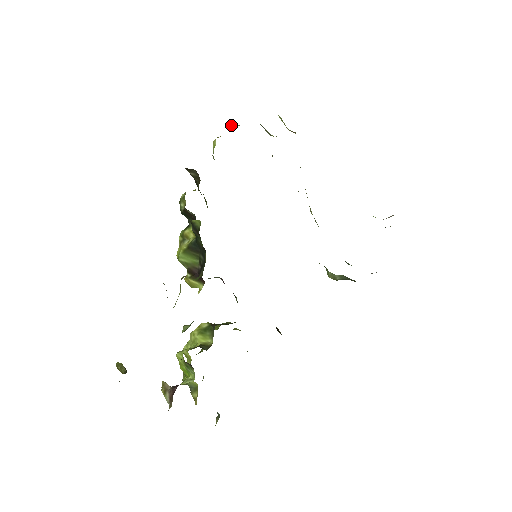
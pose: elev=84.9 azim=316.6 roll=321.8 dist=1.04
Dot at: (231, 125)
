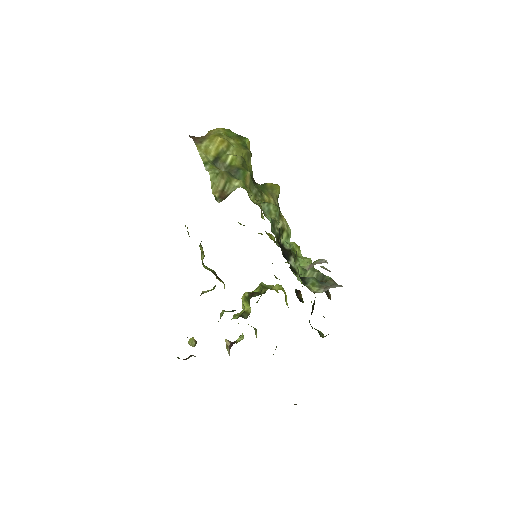
Dot at: occluded
